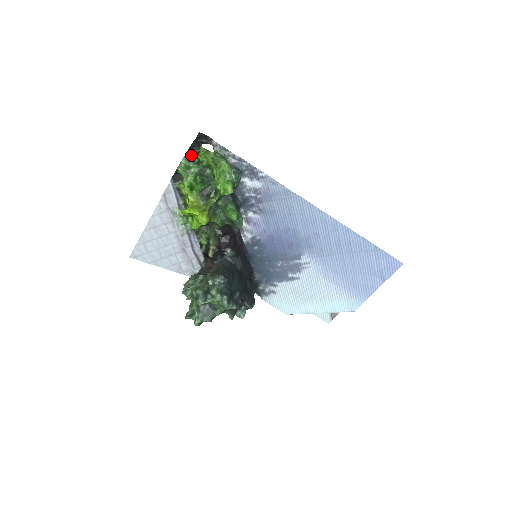
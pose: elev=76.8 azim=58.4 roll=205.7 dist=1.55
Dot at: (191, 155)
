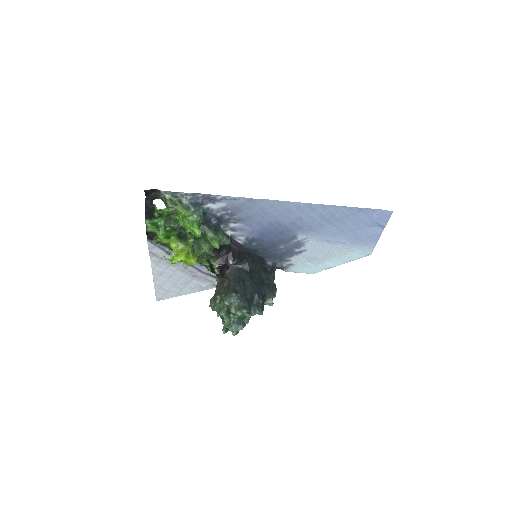
Dot at: (150, 214)
